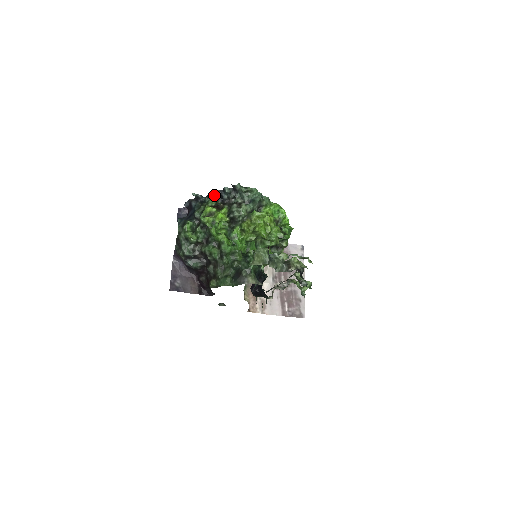
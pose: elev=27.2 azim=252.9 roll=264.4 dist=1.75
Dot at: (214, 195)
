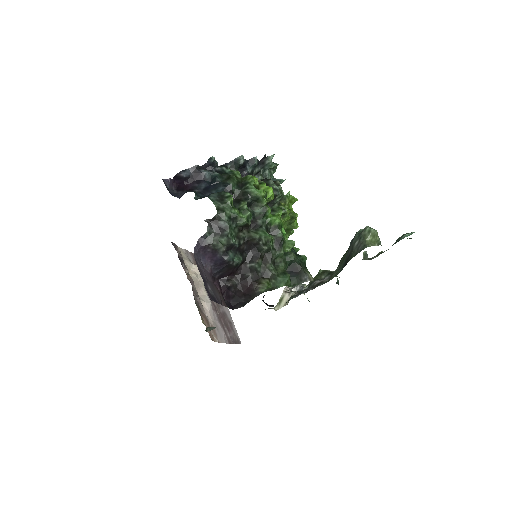
Dot at: (241, 164)
